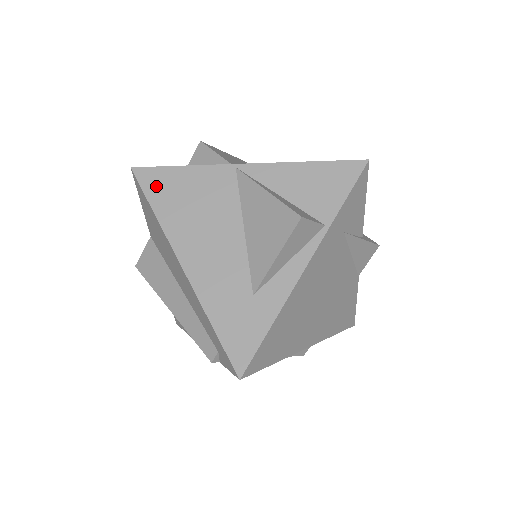
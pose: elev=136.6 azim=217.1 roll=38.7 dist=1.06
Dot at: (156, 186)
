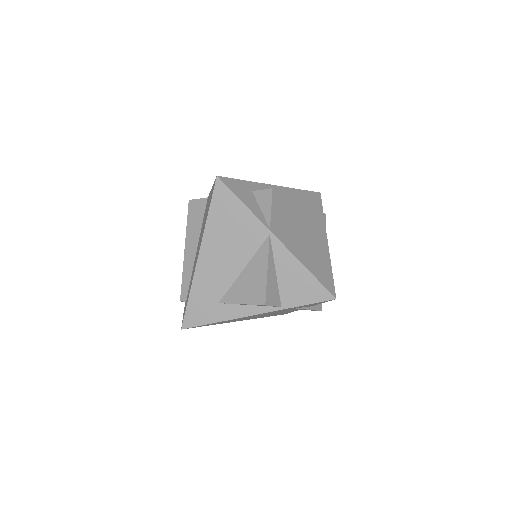
Dot at: (221, 202)
